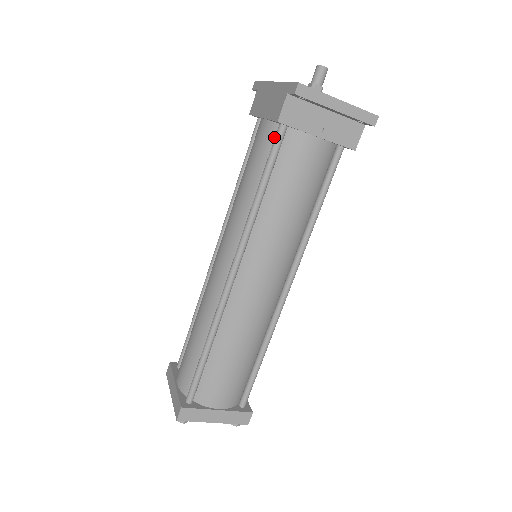
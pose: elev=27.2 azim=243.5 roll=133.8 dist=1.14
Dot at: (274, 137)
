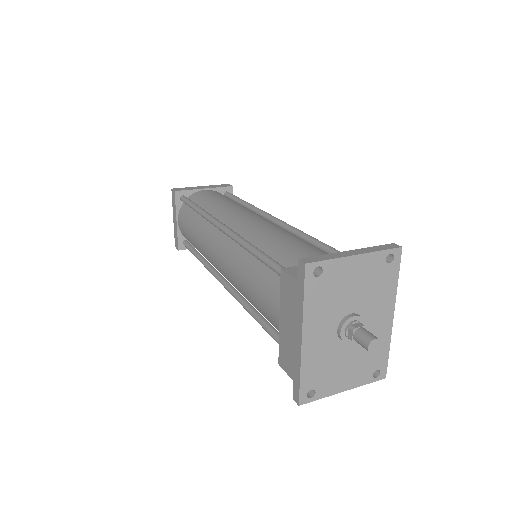
Dot at: occluded
